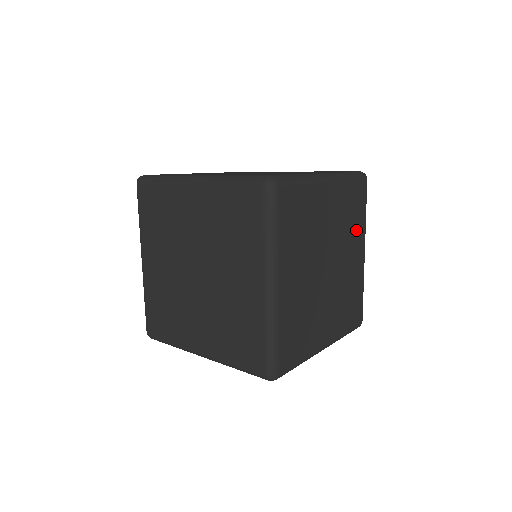
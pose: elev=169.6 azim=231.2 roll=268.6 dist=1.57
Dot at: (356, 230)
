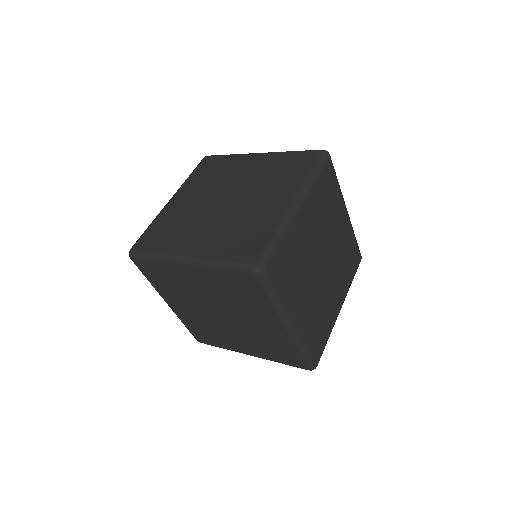
Dot at: (335, 207)
